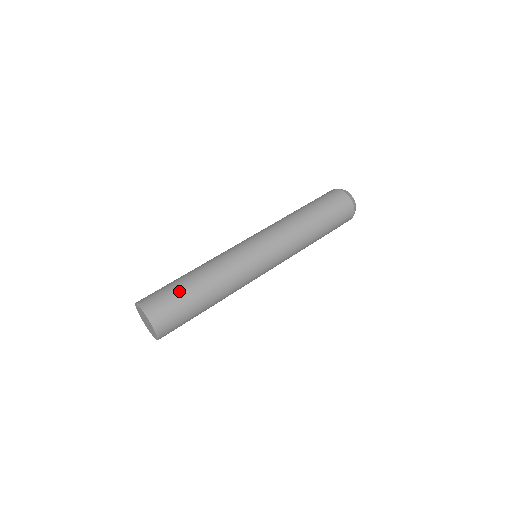
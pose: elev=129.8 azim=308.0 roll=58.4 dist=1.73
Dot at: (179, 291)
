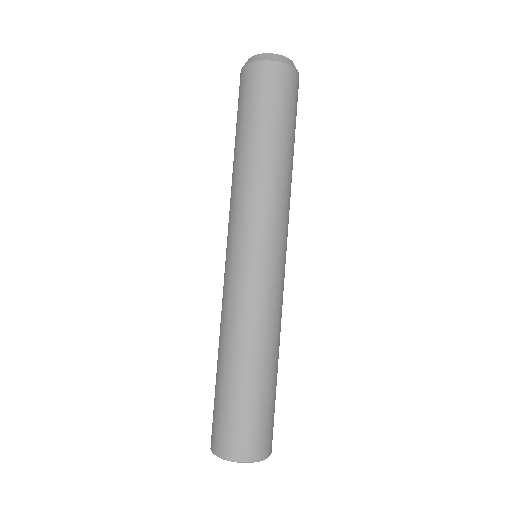
Dot at: (235, 402)
